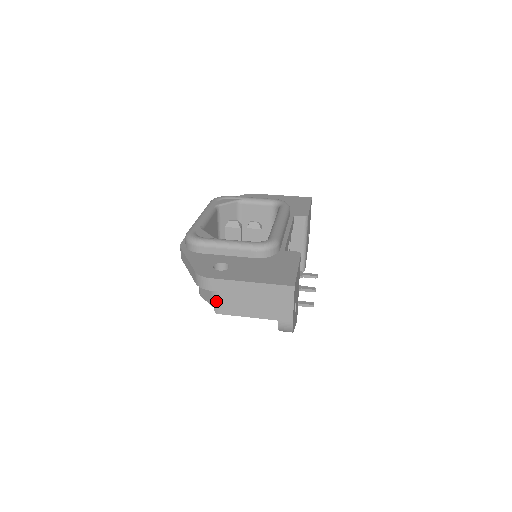
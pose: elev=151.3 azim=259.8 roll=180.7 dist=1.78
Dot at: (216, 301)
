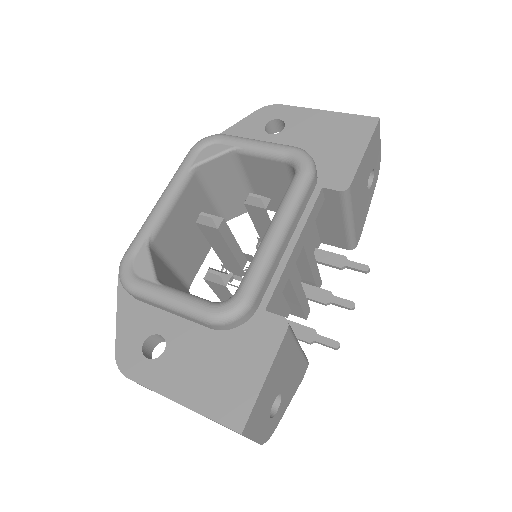
Dot at: occluded
